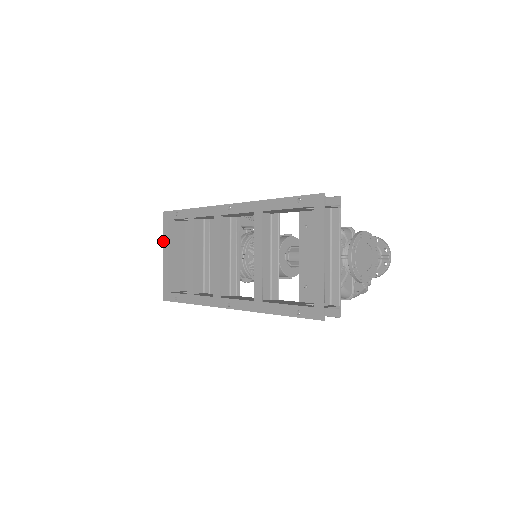
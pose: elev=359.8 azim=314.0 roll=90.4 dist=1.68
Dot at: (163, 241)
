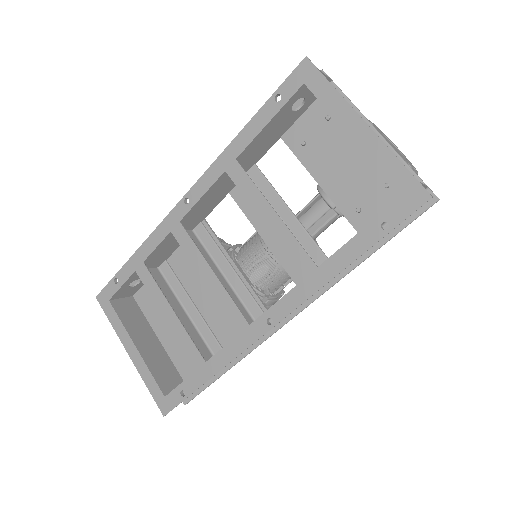
Dot at: (117, 334)
